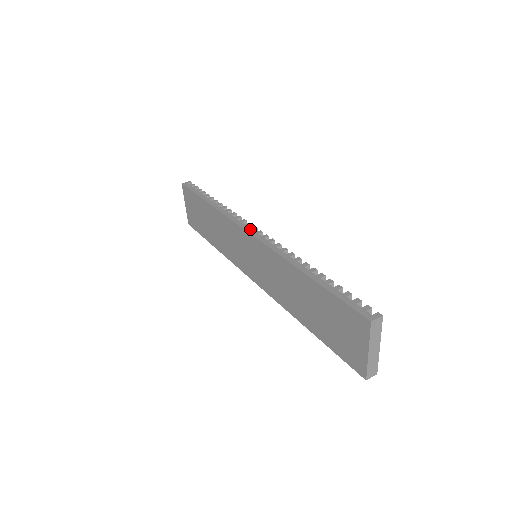
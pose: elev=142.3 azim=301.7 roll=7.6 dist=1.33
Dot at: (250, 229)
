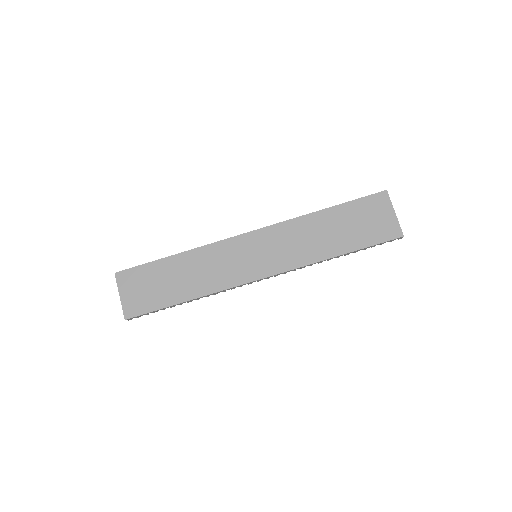
Dot at: (245, 234)
